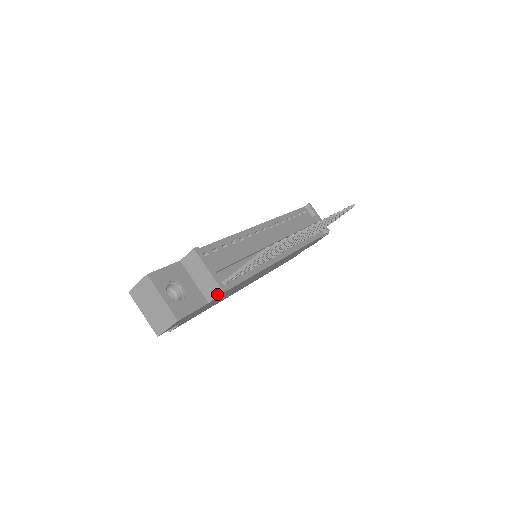
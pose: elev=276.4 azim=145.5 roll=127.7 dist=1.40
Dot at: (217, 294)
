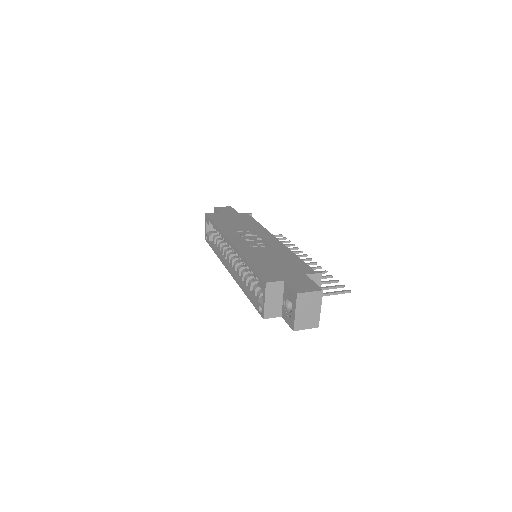
Dot at: occluded
